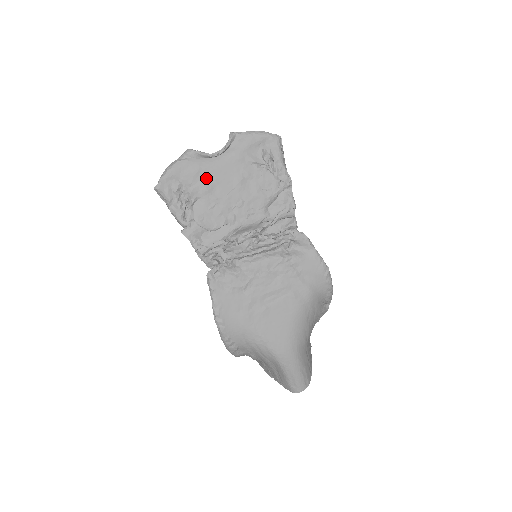
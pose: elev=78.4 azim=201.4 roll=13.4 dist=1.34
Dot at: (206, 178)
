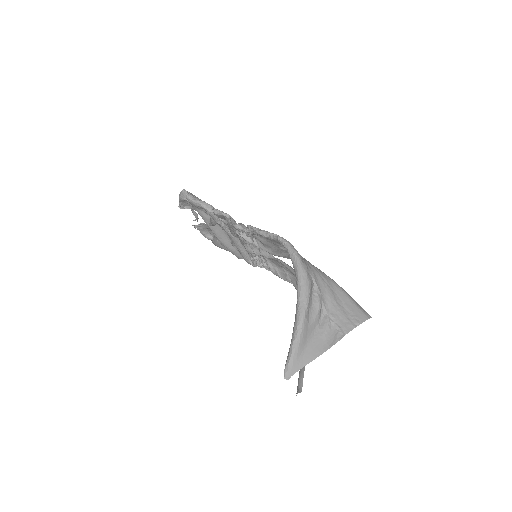
Dot at: occluded
